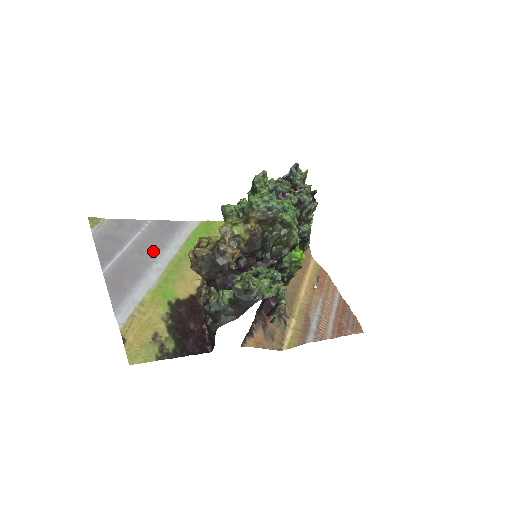
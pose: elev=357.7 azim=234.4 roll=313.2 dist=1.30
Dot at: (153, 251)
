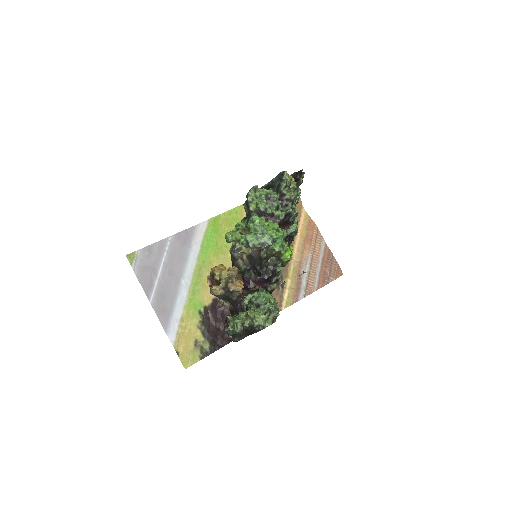
Dot at: (179, 268)
